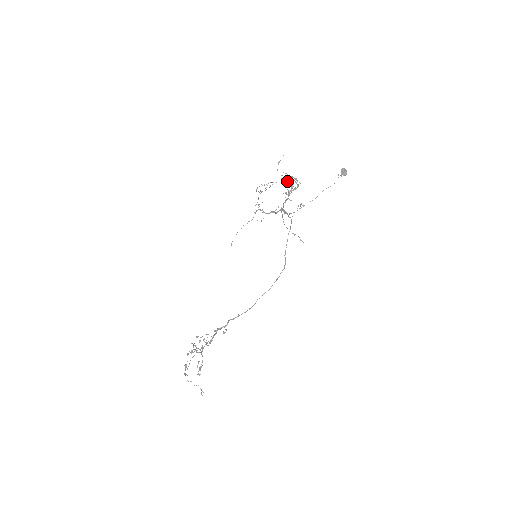
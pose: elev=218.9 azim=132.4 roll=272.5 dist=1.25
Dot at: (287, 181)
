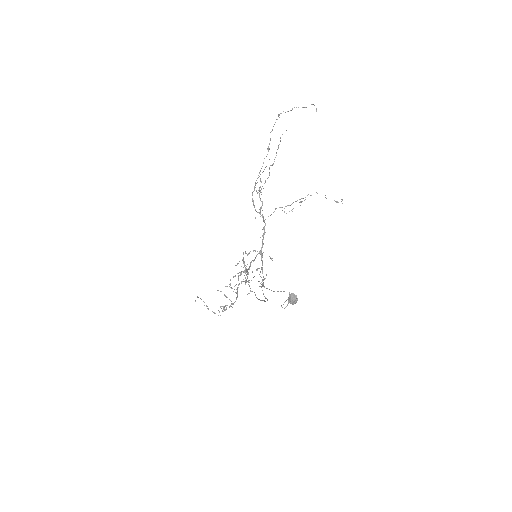
Dot at: occluded
